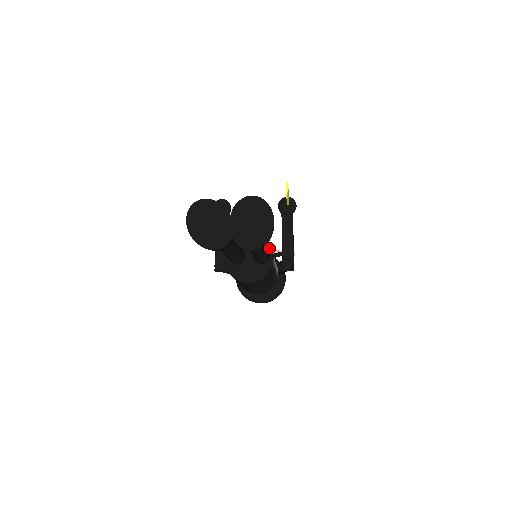
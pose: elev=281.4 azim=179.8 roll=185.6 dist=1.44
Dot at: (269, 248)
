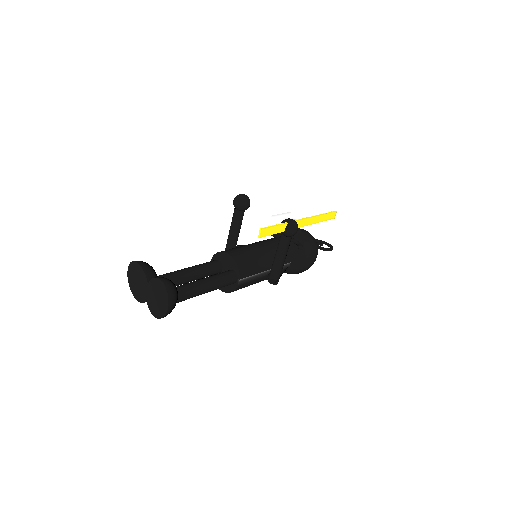
Dot at: (238, 273)
